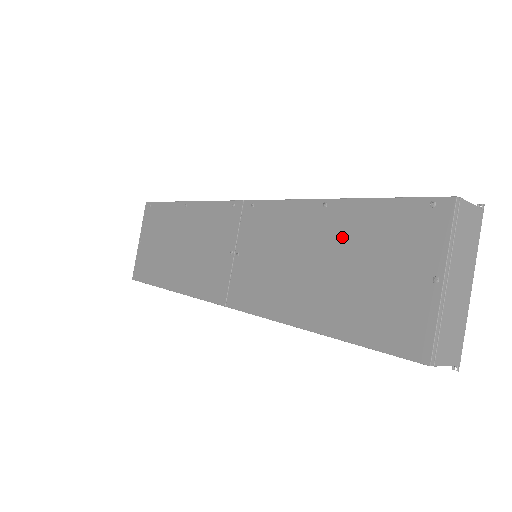
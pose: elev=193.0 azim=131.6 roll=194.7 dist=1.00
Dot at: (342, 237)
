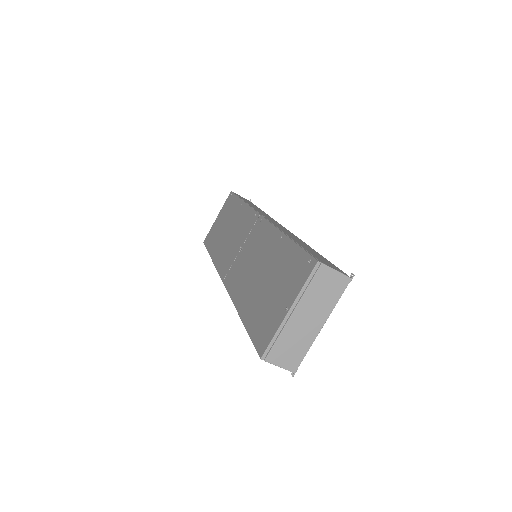
Dot at: (275, 262)
